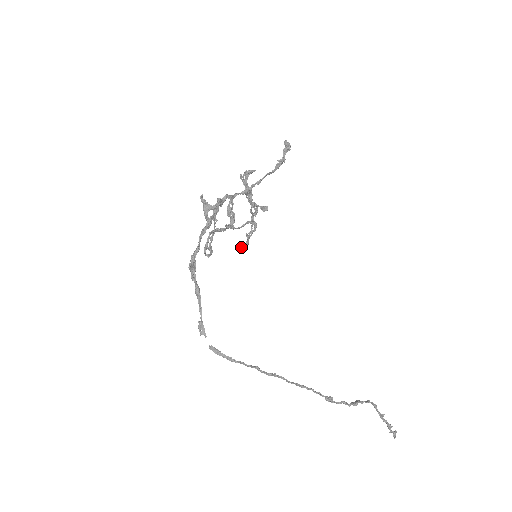
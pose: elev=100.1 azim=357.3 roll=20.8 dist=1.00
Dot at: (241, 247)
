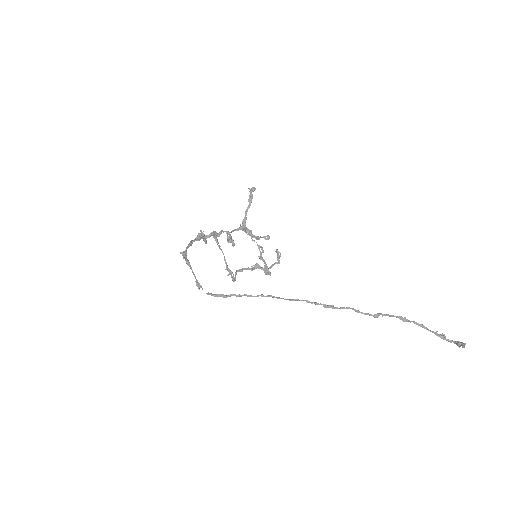
Dot at: (263, 270)
